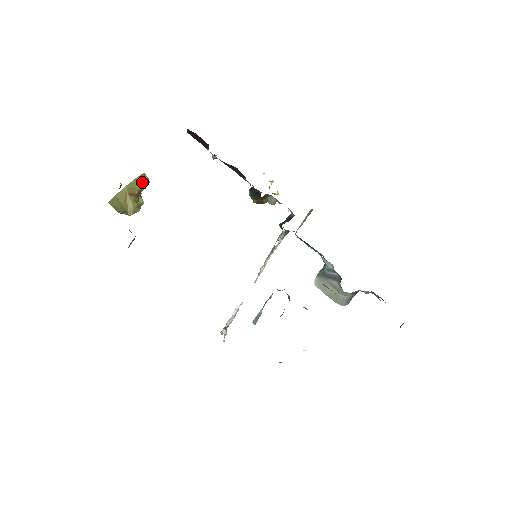
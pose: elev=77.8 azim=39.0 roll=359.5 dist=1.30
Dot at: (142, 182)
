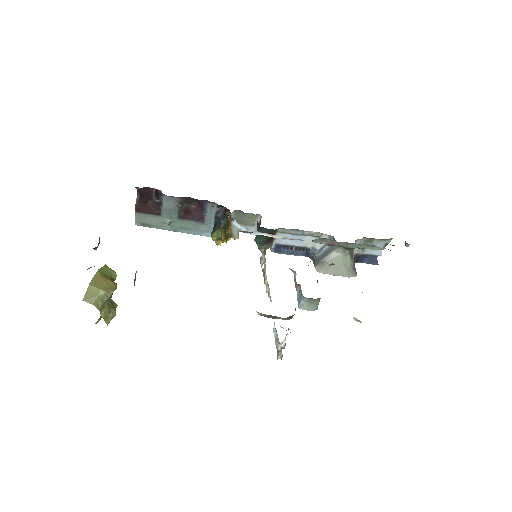
Dot at: (110, 271)
